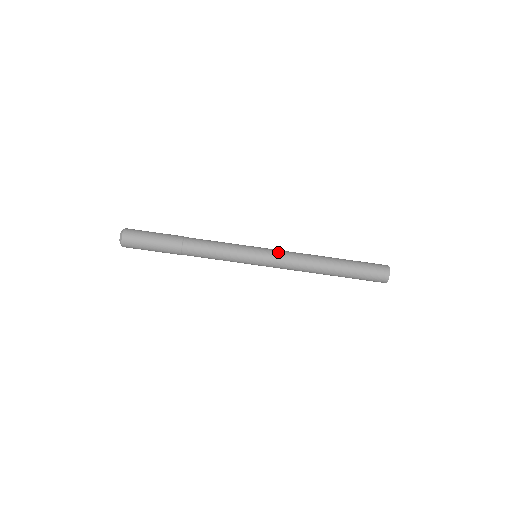
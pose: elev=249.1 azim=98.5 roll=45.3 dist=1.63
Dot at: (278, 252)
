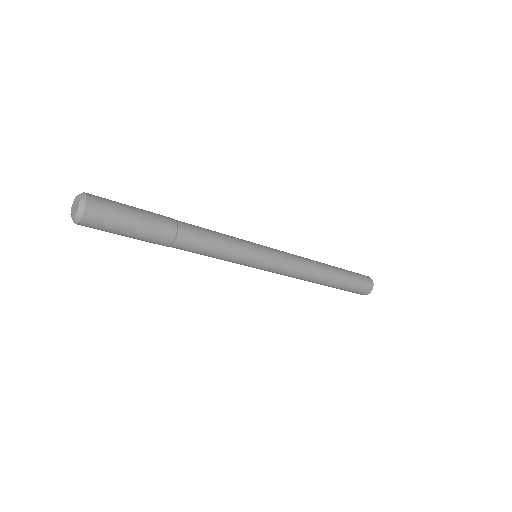
Dot at: (282, 269)
